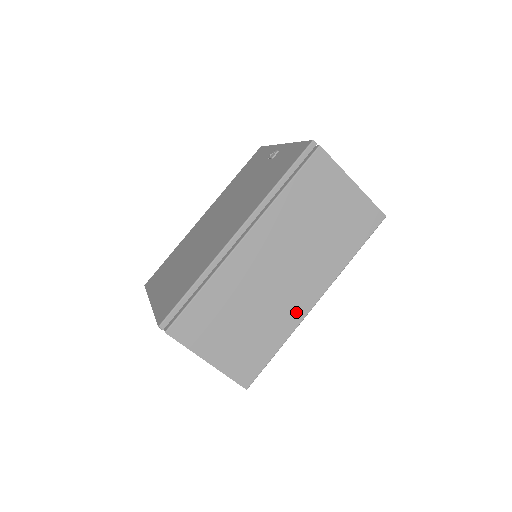
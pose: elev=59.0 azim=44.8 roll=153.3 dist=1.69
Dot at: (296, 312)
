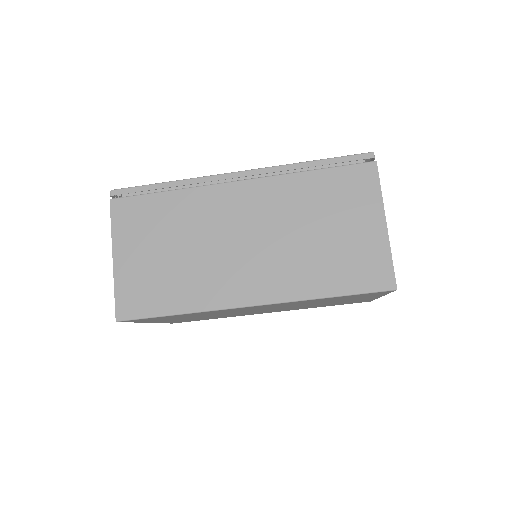
Dot at: (223, 294)
